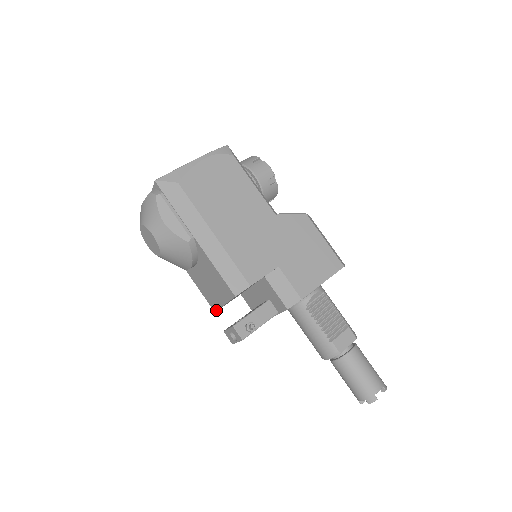
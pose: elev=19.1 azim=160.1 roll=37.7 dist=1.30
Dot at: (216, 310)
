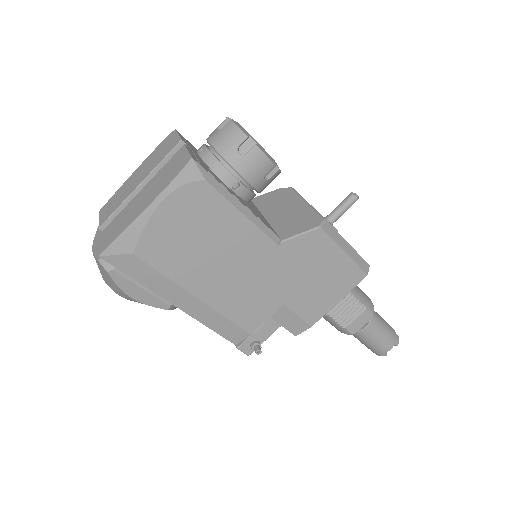
Dot at: occluded
